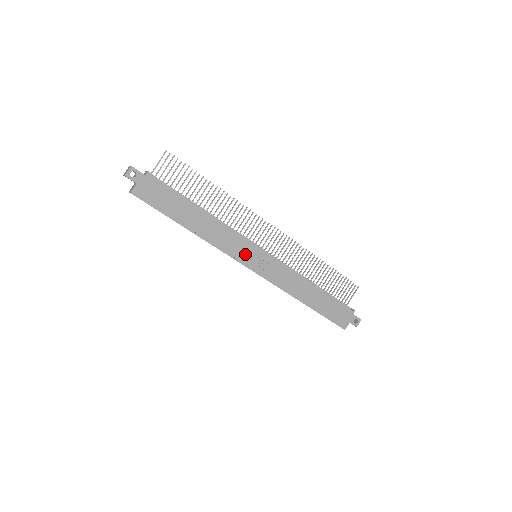
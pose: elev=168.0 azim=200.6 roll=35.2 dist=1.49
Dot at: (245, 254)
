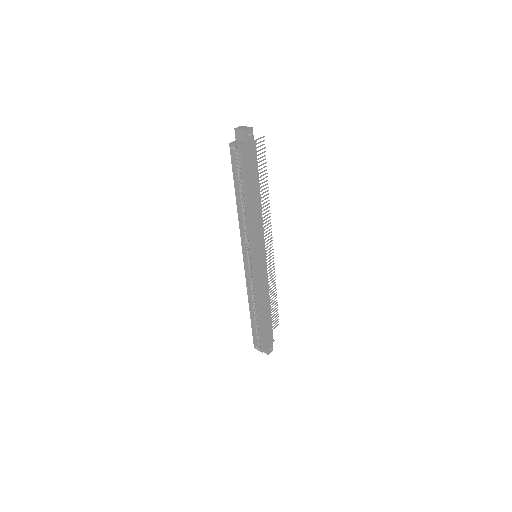
Dot at: (258, 249)
